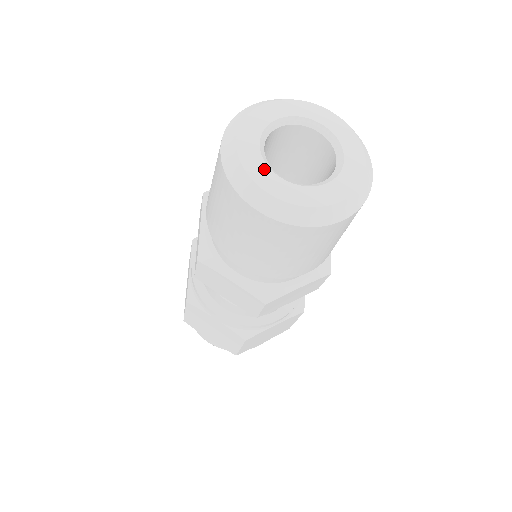
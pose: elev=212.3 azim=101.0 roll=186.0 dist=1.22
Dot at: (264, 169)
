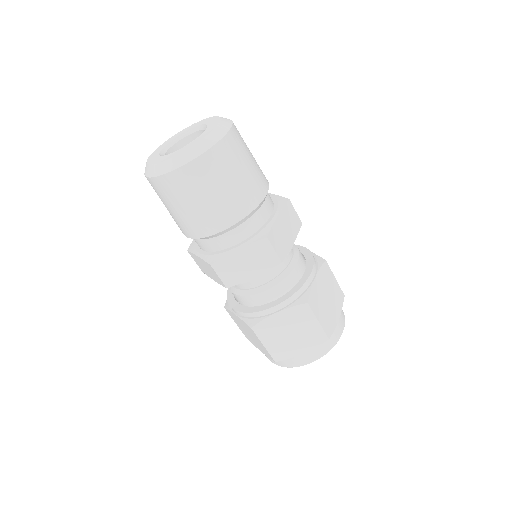
Dot at: (156, 156)
